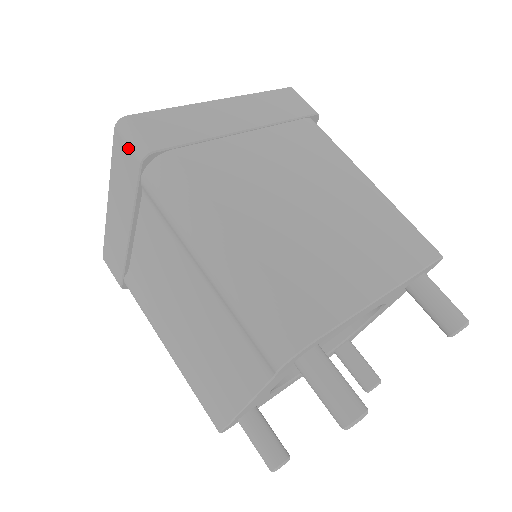
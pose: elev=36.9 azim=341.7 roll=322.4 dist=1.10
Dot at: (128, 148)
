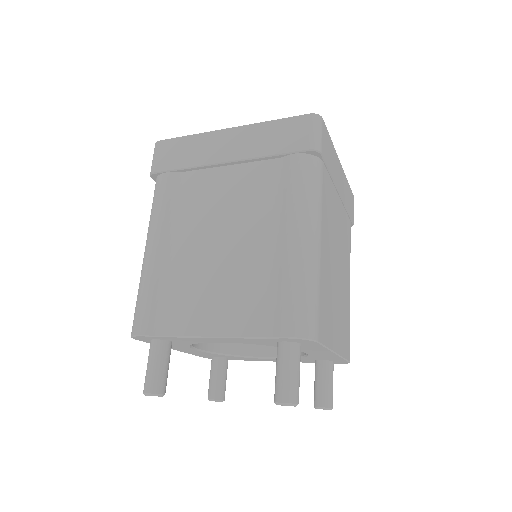
Dot at: (309, 133)
